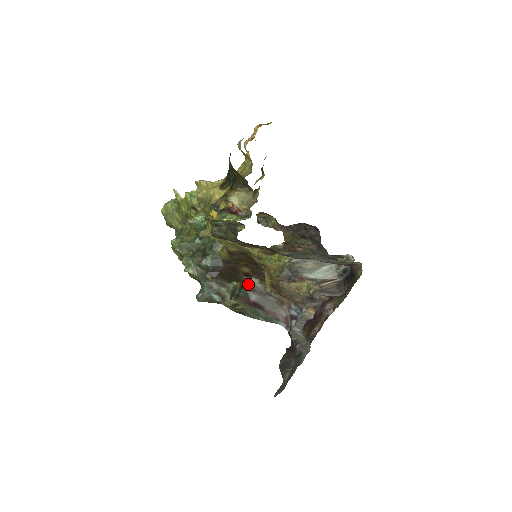
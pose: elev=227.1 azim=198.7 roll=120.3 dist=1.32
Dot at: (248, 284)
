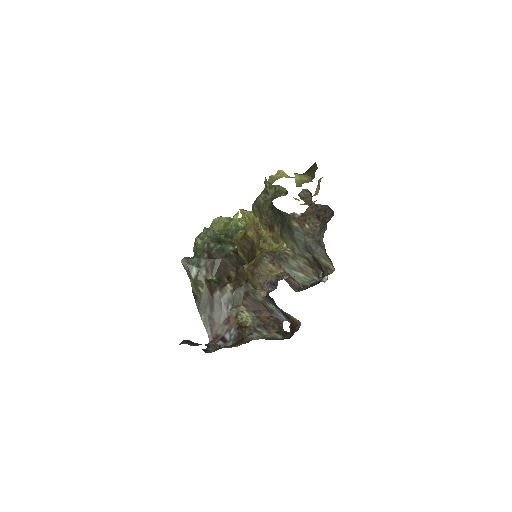
Dot at: (223, 285)
